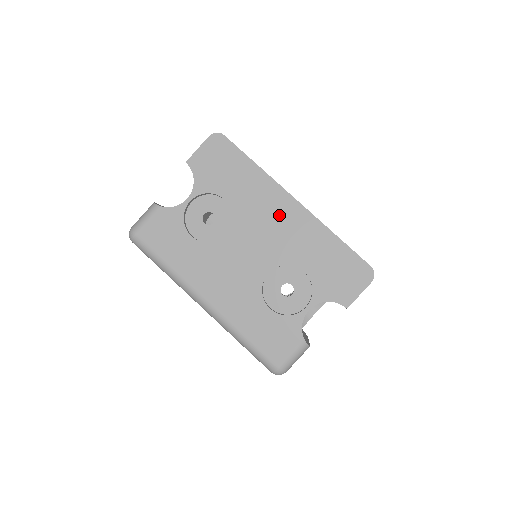
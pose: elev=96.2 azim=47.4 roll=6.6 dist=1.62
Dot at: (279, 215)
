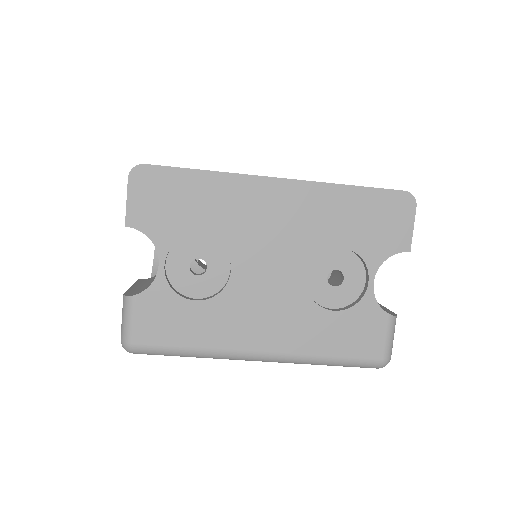
Dot at: (272, 208)
